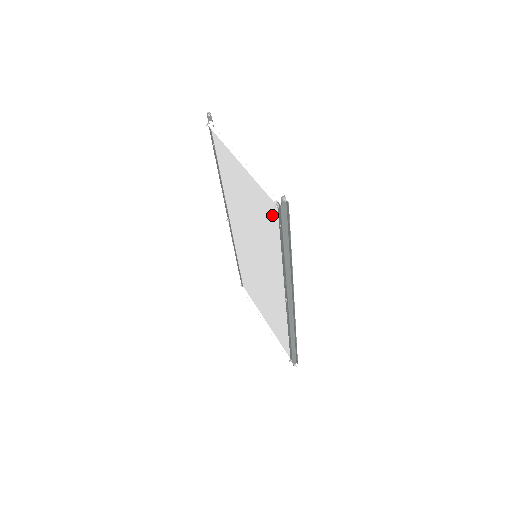
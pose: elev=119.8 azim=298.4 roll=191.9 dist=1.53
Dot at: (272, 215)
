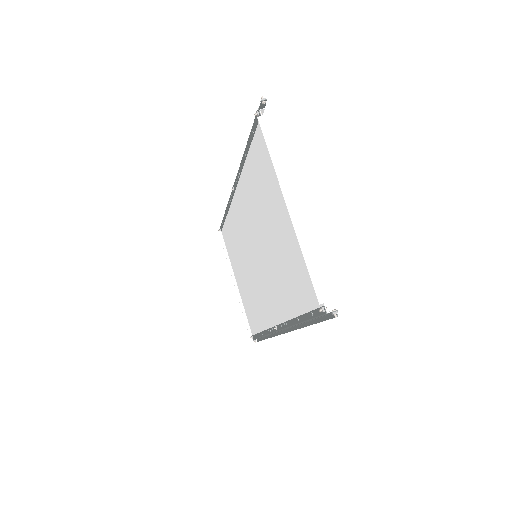
Dot at: (306, 292)
